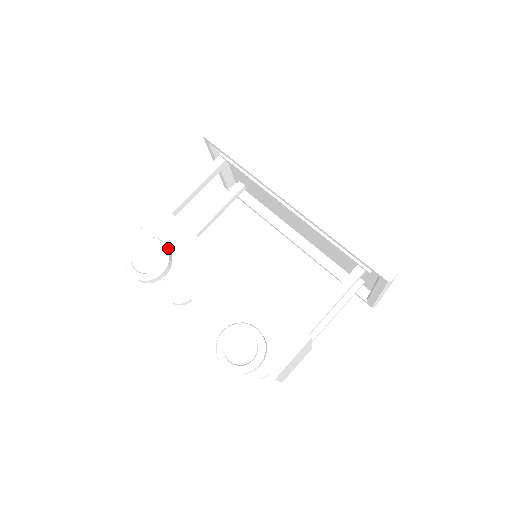
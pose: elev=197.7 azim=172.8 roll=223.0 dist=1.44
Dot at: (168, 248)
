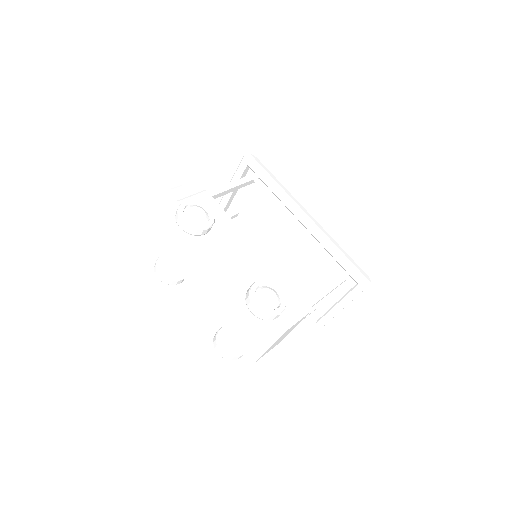
Dot at: (213, 215)
